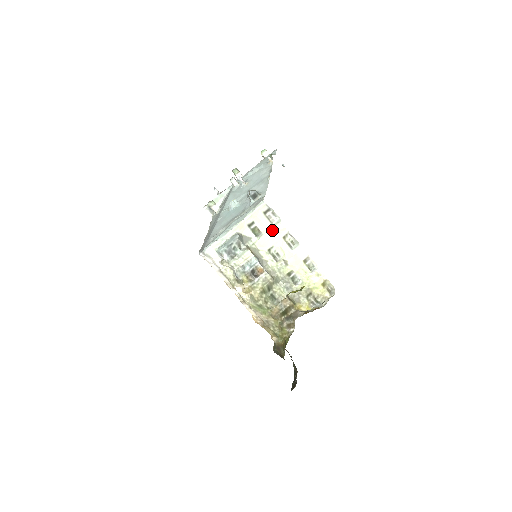
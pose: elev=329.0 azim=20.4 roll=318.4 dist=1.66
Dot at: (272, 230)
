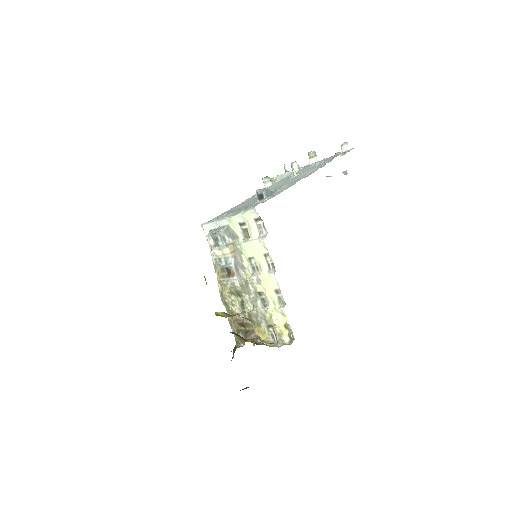
Dot at: (256, 241)
